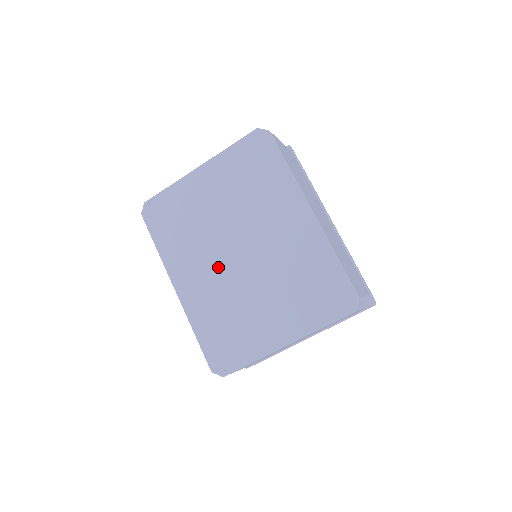
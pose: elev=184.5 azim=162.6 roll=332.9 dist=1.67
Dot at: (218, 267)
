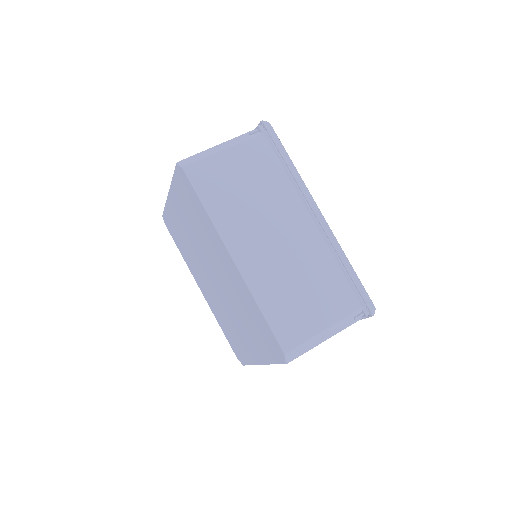
Dot at: (210, 284)
